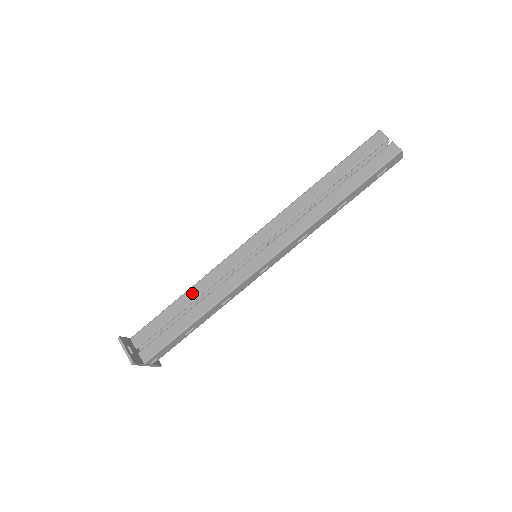
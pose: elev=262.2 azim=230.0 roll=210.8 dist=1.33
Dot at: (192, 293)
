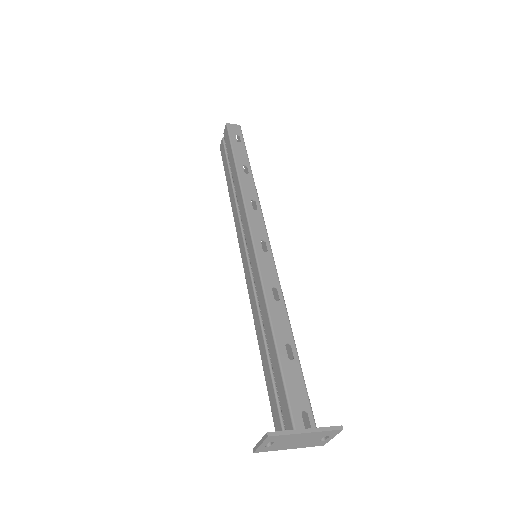
Dot at: (259, 337)
